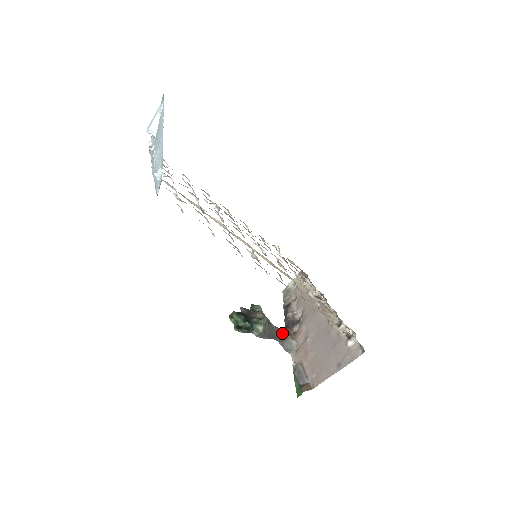
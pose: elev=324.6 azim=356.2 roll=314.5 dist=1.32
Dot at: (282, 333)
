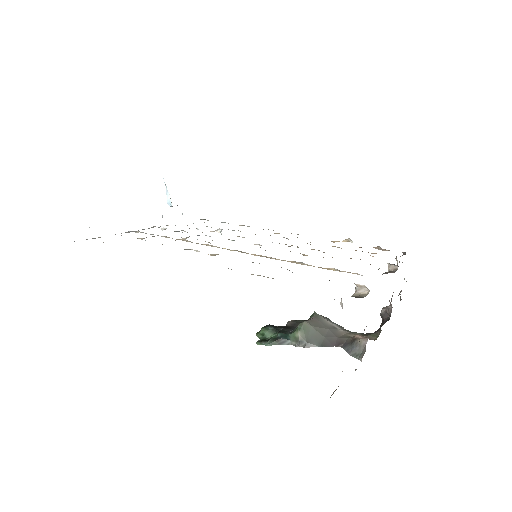
Dot at: (353, 336)
